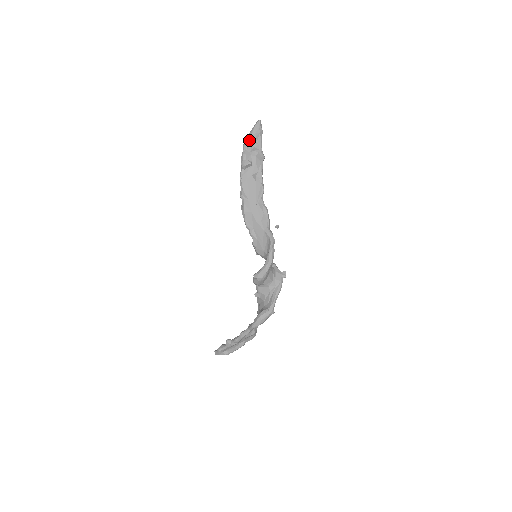
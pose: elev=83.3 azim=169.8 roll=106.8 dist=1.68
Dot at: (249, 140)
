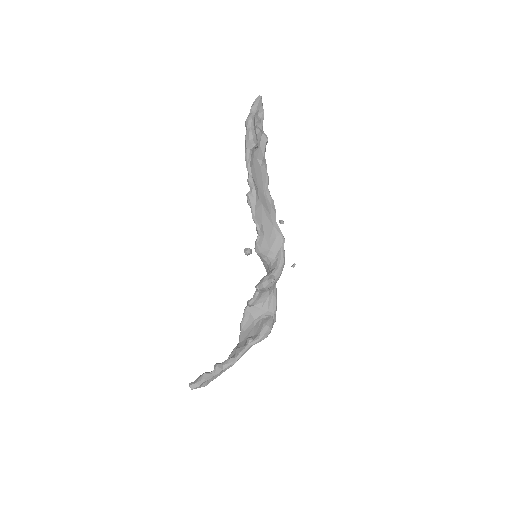
Dot at: (254, 116)
